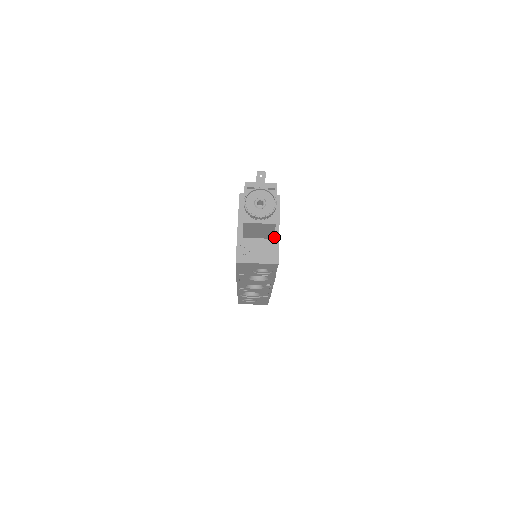
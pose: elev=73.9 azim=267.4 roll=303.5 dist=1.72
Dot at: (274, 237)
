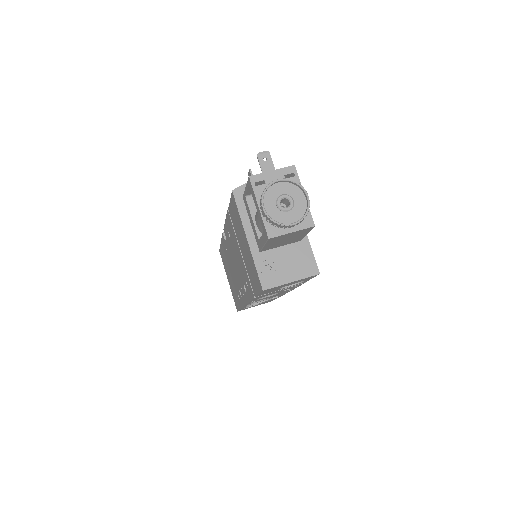
Dot at: occluded
